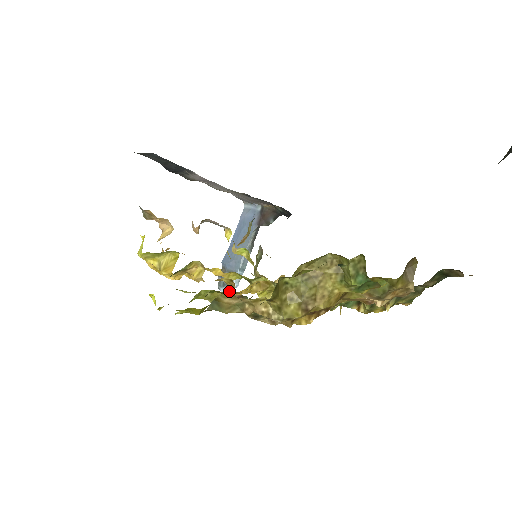
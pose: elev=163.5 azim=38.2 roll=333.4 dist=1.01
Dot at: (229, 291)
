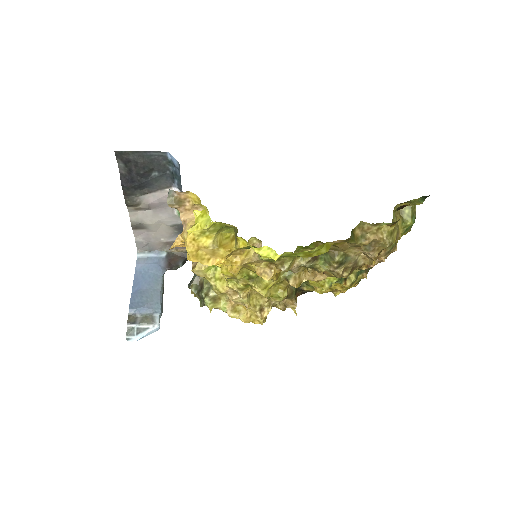
Dot at: (361, 223)
